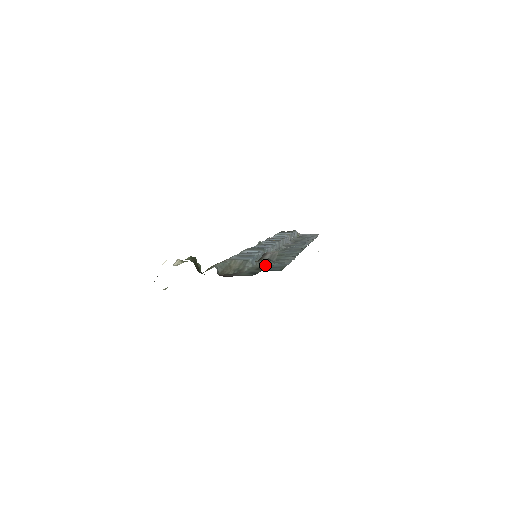
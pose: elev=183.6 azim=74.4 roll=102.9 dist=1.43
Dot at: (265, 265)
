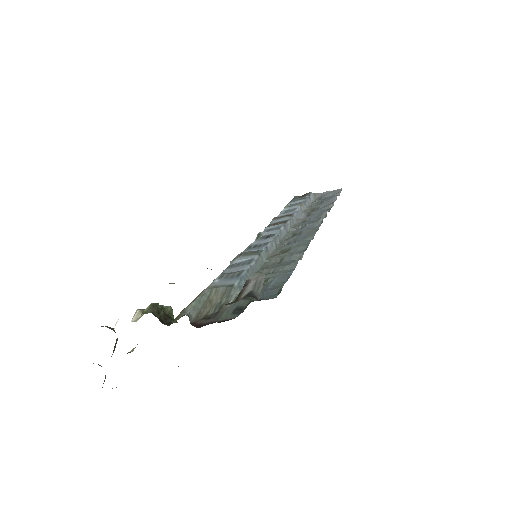
Dot at: occluded
